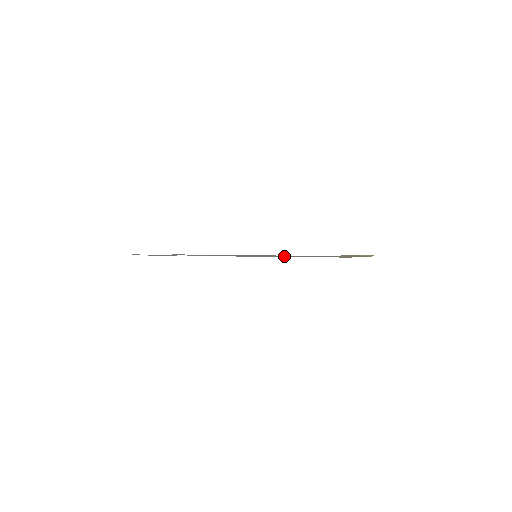
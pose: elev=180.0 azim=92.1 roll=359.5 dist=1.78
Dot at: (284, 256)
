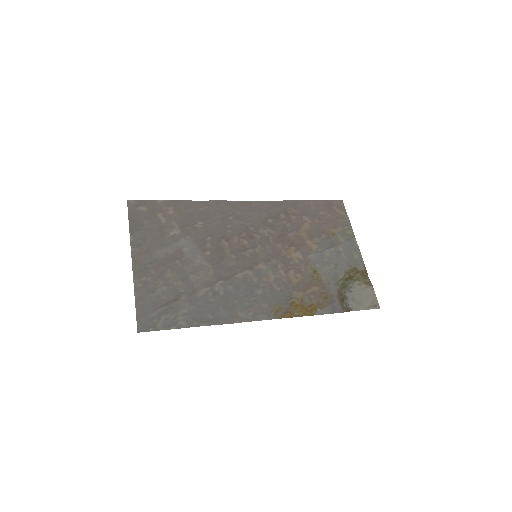
Dot at: (281, 231)
